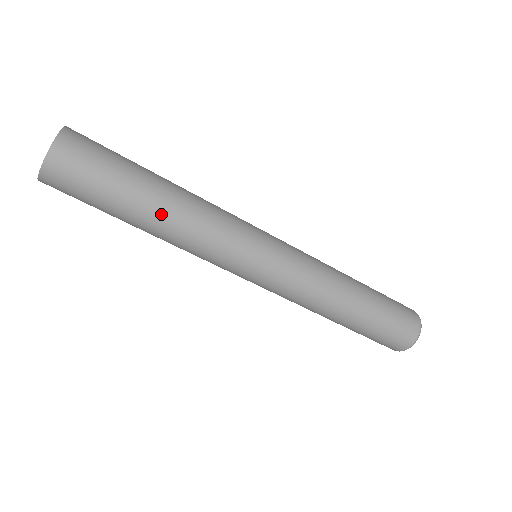
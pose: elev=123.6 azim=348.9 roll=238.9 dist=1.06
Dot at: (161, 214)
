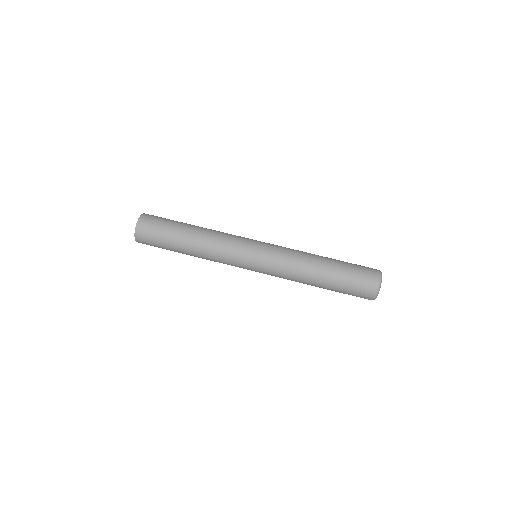
Dot at: (195, 233)
